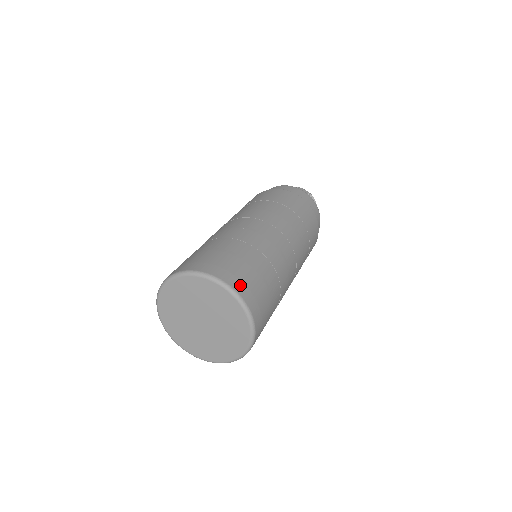
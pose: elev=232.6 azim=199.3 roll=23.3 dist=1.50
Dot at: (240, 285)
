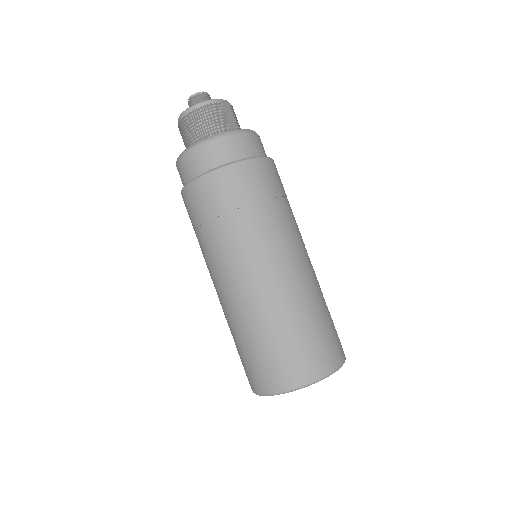
Dot at: occluded
